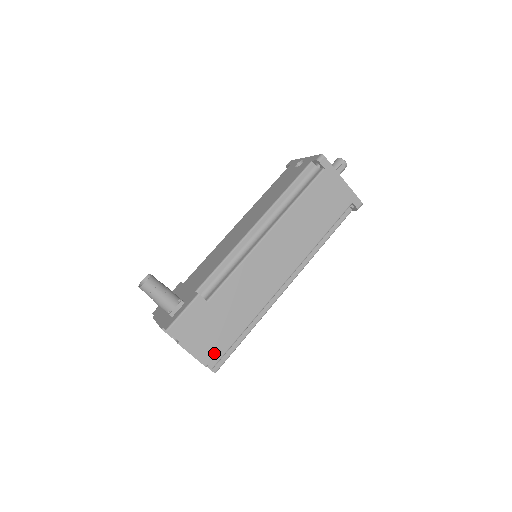
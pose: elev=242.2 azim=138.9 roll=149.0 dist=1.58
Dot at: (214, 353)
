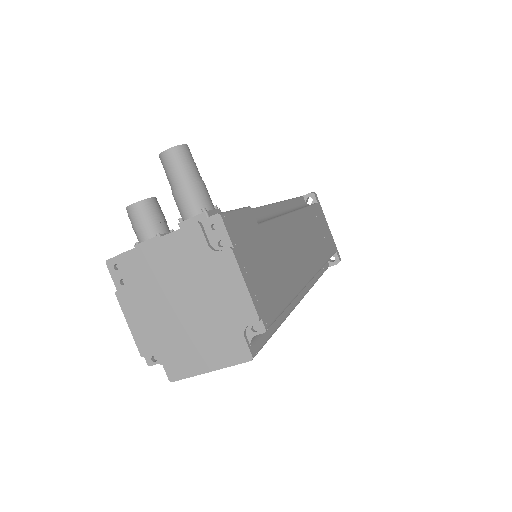
Dot at: (267, 305)
